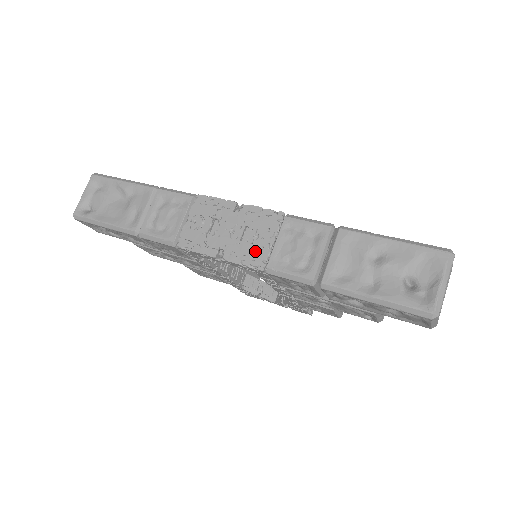
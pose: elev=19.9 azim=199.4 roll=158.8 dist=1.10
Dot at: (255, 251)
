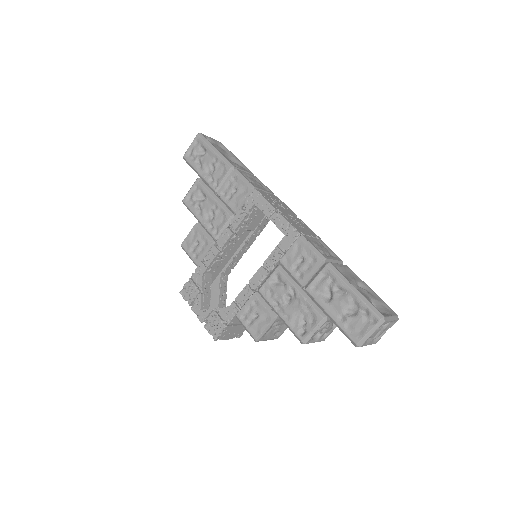
Dot at: (299, 228)
